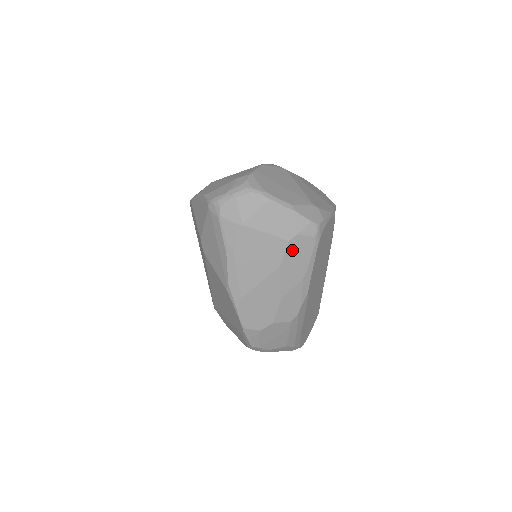
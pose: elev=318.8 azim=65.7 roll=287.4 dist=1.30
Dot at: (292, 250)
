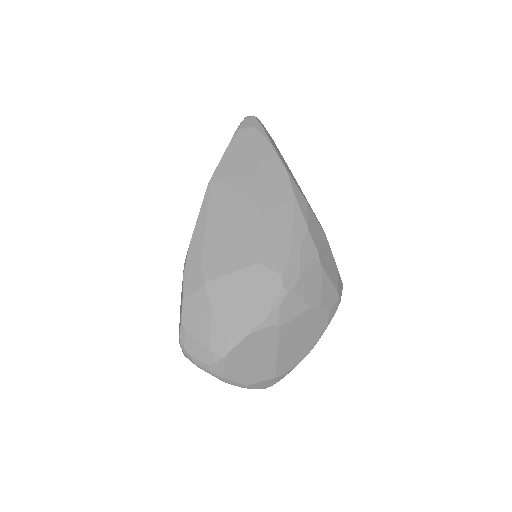
Dot at: occluded
